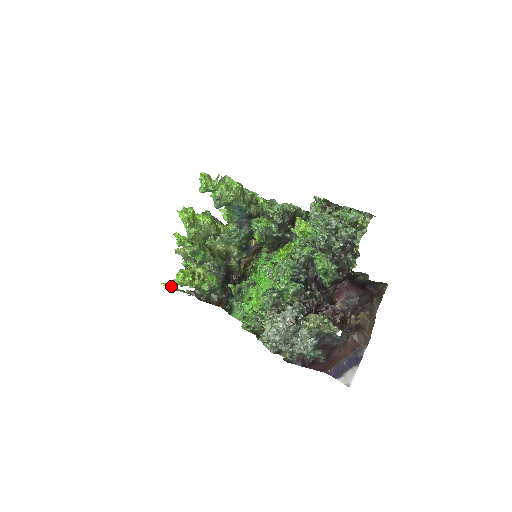
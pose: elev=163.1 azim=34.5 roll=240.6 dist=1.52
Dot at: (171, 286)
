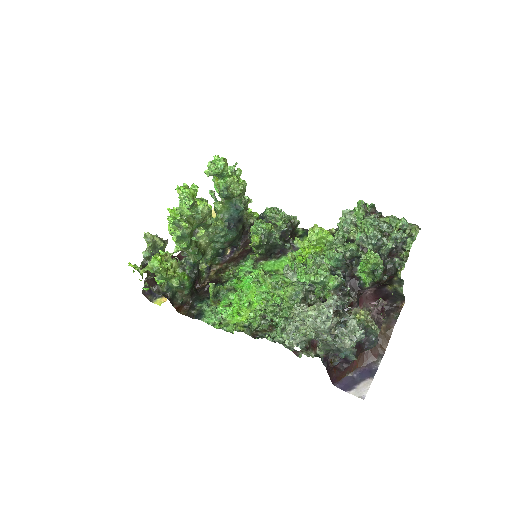
Dot at: occluded
